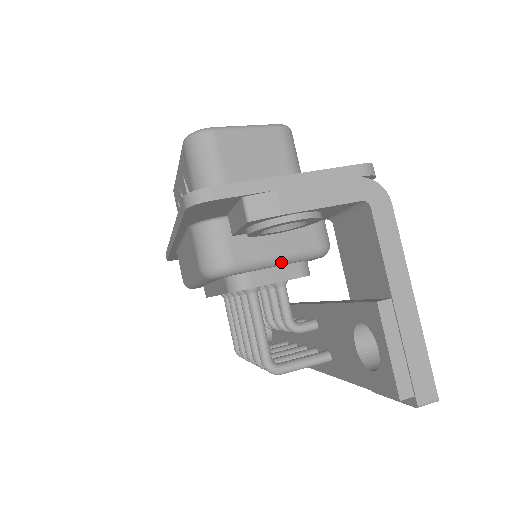
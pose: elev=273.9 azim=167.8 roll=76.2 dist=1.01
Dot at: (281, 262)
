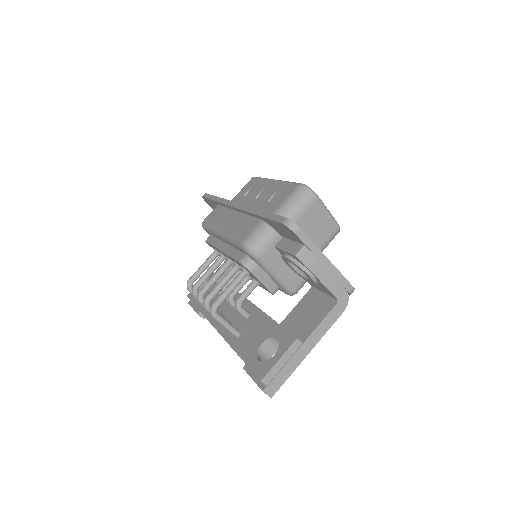
Dot at: (274, 278)
